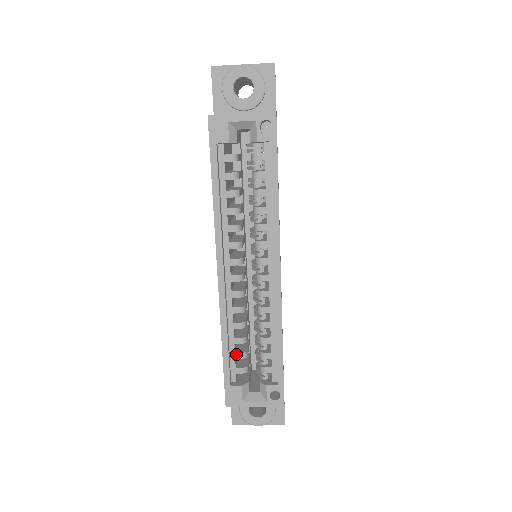
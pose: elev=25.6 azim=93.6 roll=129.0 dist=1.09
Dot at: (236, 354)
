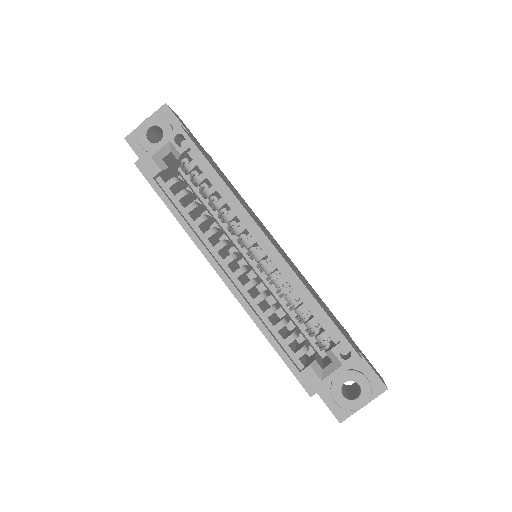
Dot at: (285, 340)
